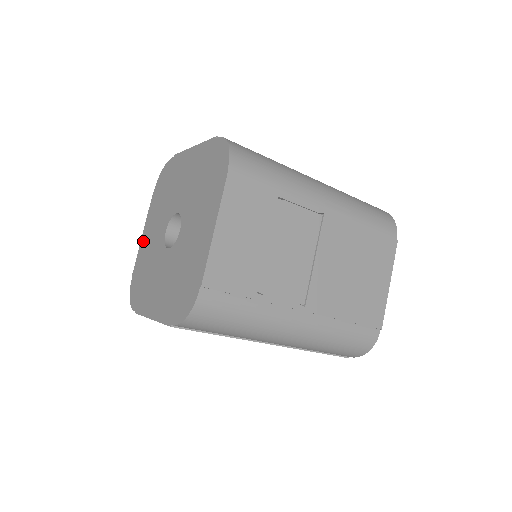
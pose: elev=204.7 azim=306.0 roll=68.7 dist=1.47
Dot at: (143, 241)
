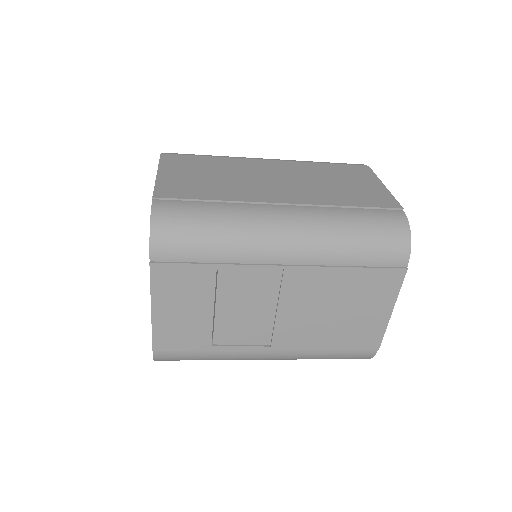
Dot at: occluded
